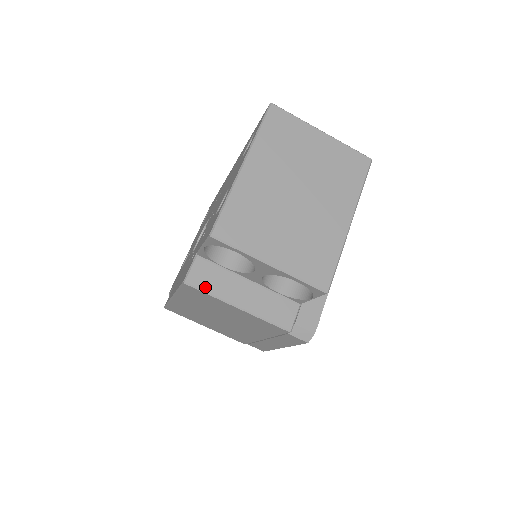
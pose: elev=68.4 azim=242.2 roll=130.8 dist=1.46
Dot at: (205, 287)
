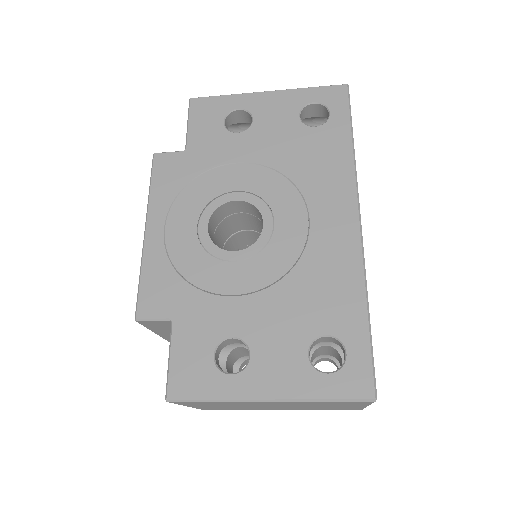
Dot at: (149, 327)
